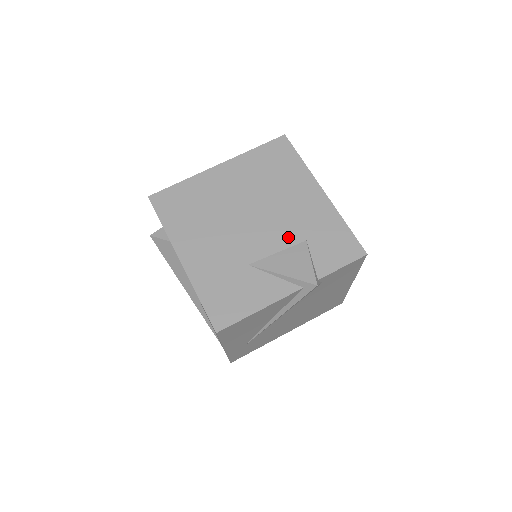
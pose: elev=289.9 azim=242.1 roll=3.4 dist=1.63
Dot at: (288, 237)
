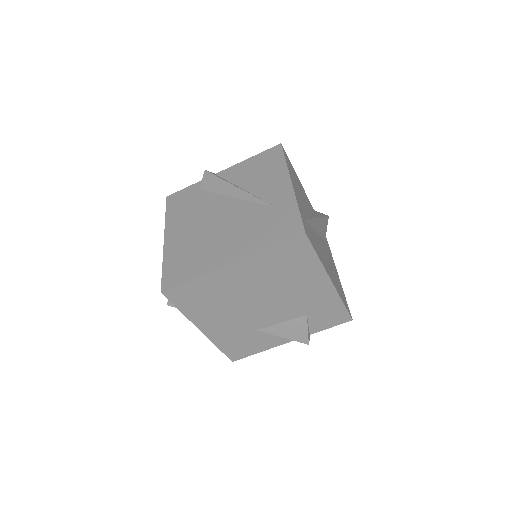
Dot at: (292, 314)
